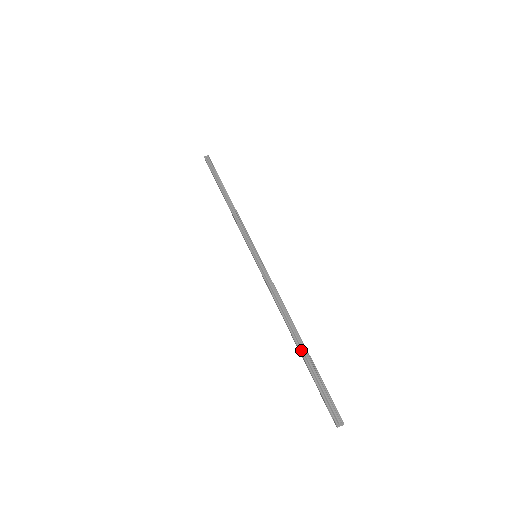
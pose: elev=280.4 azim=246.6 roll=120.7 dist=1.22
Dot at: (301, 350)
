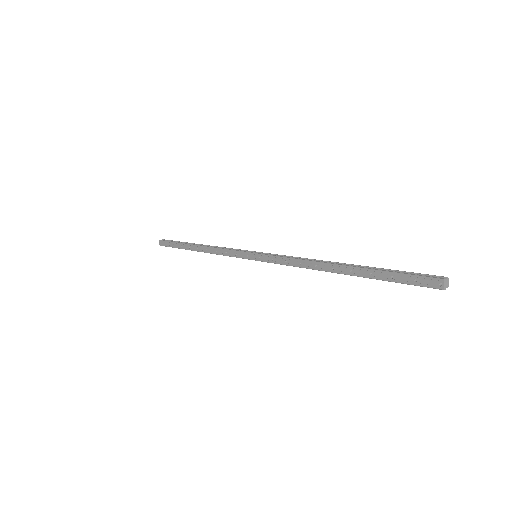
Dot at: (357, 266)
